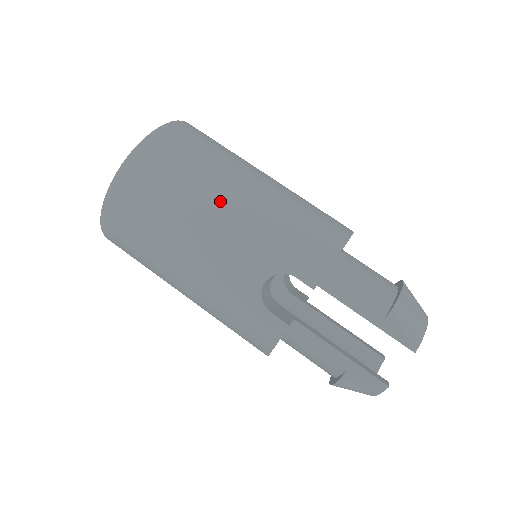
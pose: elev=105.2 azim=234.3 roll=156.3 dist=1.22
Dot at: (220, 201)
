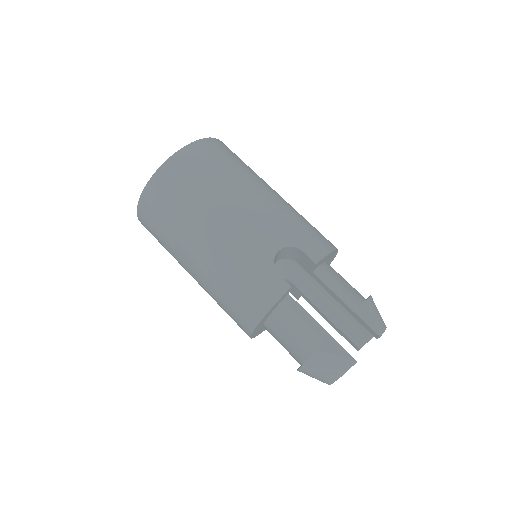
Dot at: (255, 190)
